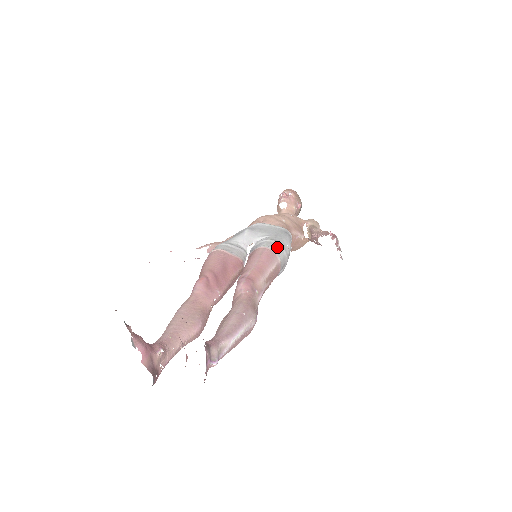
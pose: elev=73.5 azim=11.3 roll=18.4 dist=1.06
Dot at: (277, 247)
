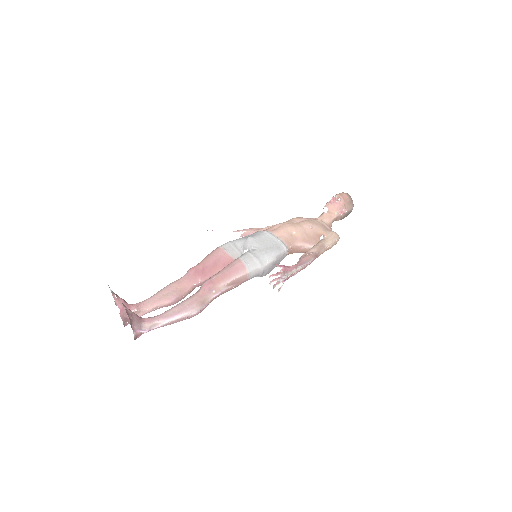
Dot at: (251, 262)
